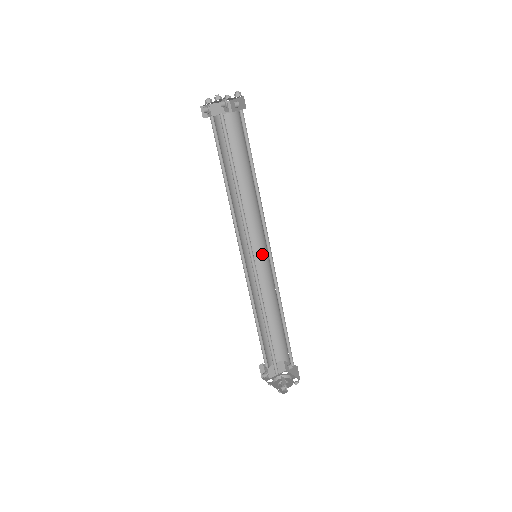
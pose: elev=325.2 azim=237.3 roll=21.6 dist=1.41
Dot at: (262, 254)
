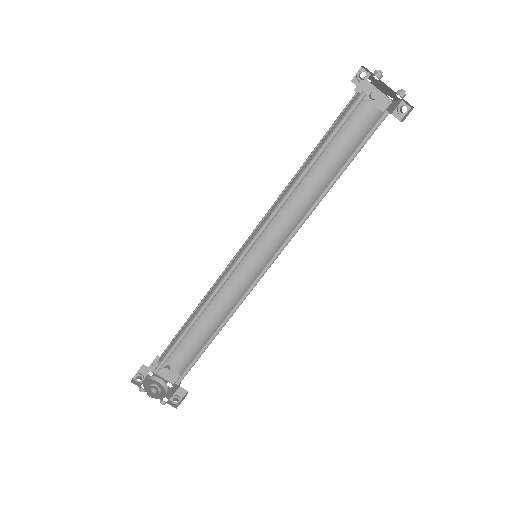
Dot at: occluded
